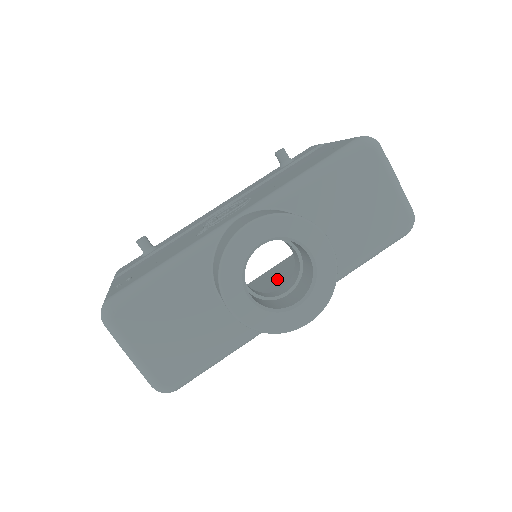
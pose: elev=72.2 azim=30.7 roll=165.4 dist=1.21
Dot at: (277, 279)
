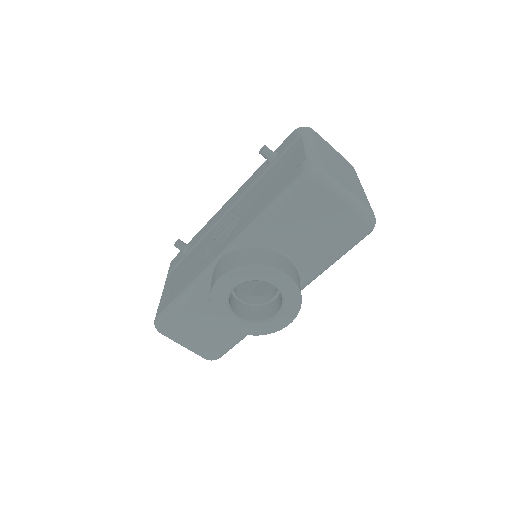
Dot at: occluded
